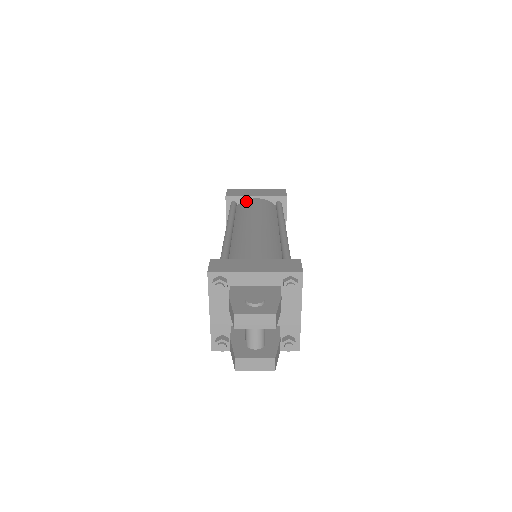
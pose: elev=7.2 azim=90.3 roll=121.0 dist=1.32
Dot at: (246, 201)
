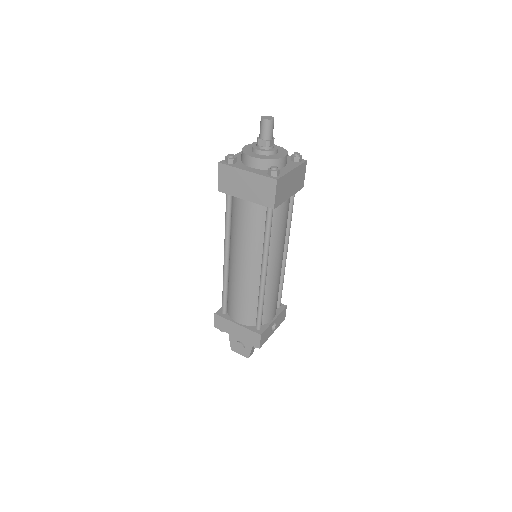
Dot at: (237, 201)
